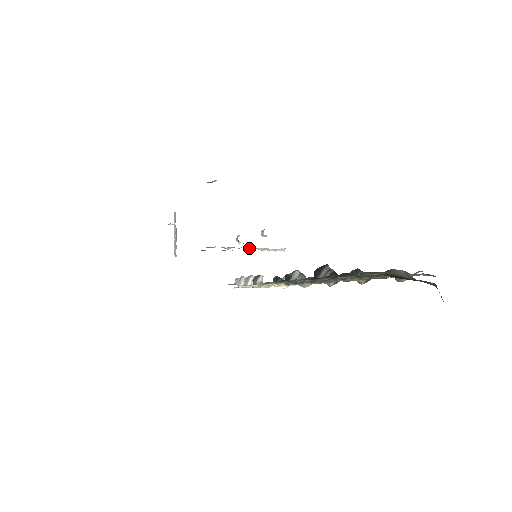
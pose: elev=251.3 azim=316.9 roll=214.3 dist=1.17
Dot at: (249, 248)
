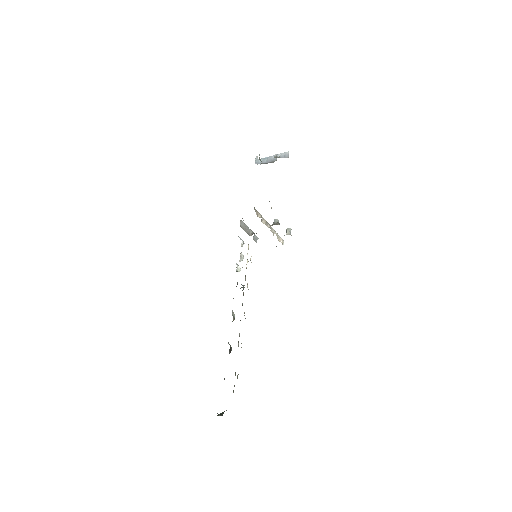
Dot at: (271, 229)
